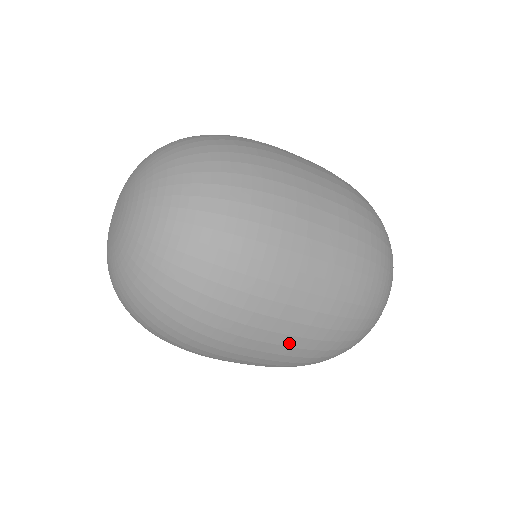
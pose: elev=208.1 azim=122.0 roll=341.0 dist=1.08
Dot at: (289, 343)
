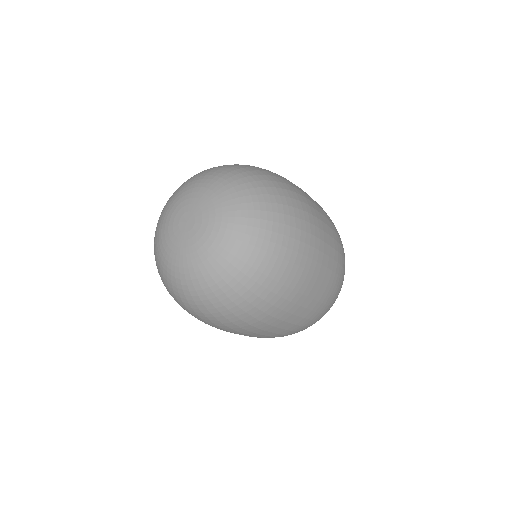
Dot at: (259, 336)
